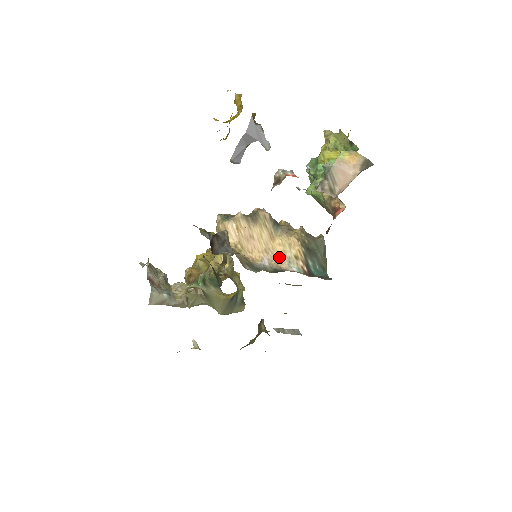
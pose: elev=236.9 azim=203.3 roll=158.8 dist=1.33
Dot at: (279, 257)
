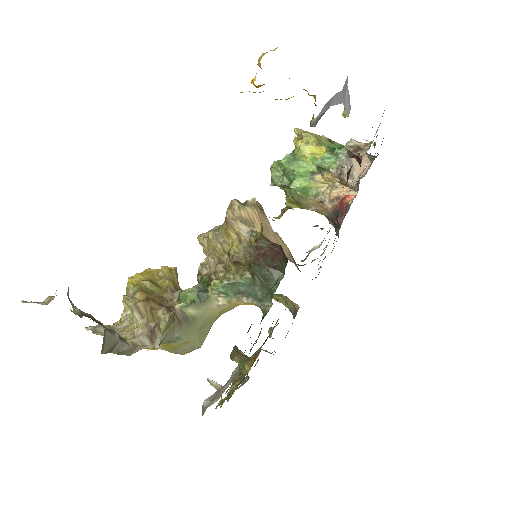
Dot at: (285, 253)
